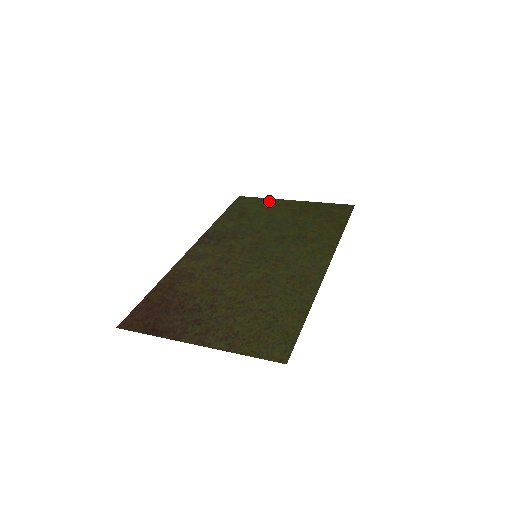
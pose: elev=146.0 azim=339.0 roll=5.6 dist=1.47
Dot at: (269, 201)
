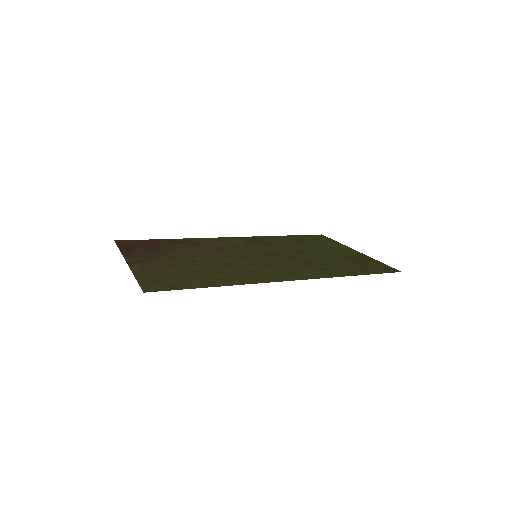
Dot at: (336, 244)
